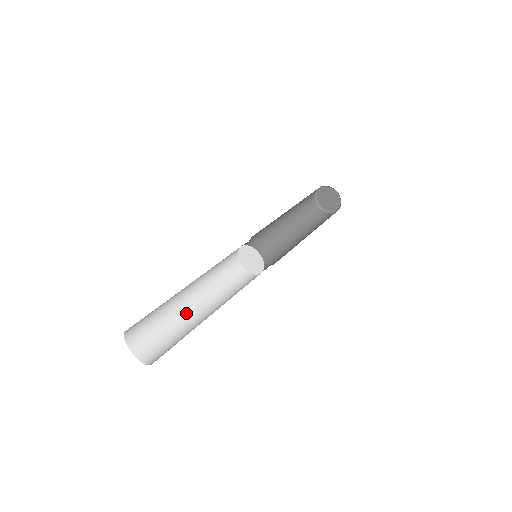
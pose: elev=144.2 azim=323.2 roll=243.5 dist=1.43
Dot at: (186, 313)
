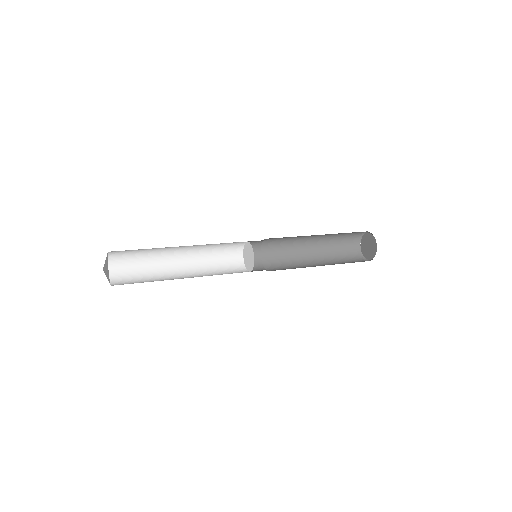
Dot at: (172, 277)
